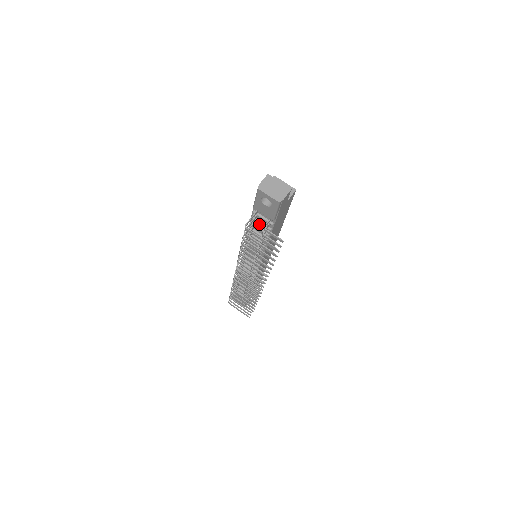
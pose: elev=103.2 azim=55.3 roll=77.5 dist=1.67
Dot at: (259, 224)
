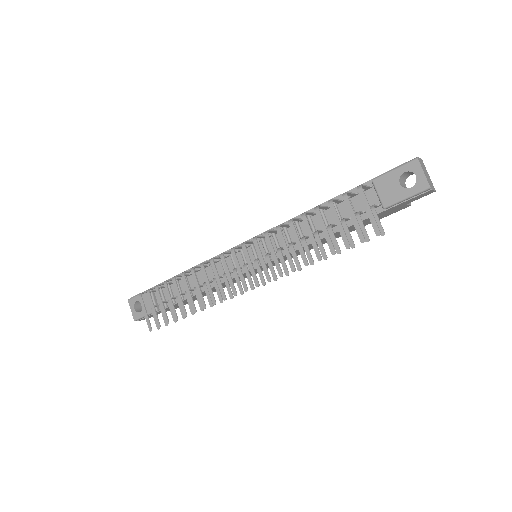
Dot at: (343, 207)
